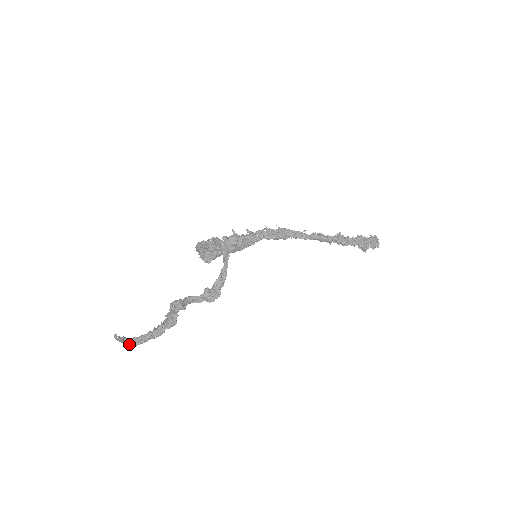
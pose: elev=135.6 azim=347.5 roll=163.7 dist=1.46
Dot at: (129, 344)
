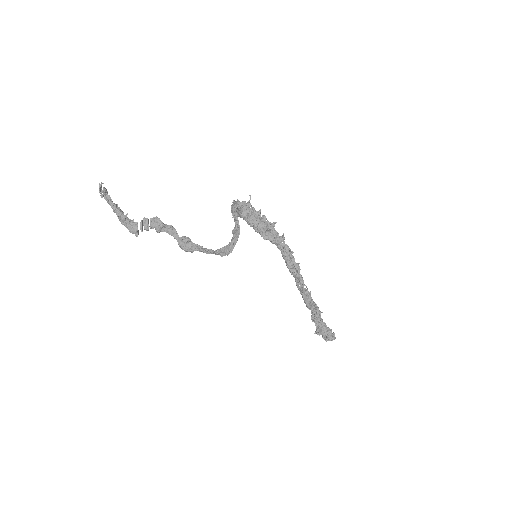
Dot at: (105, 196)
